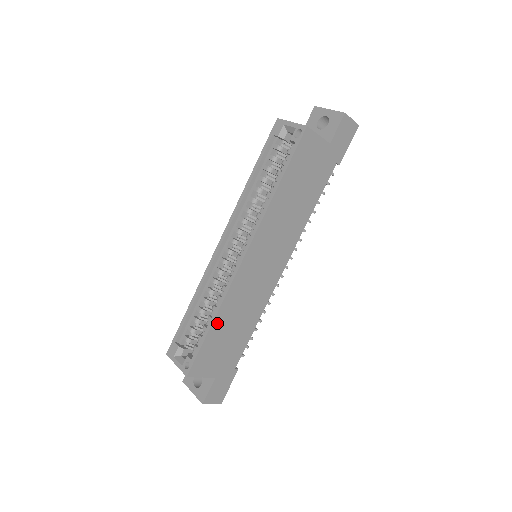
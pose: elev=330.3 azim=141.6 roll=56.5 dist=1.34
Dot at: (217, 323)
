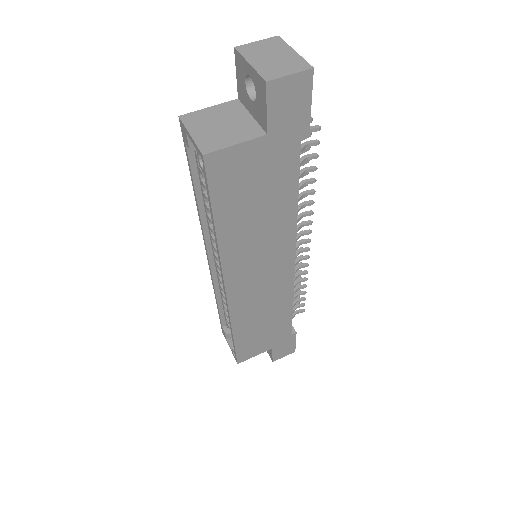
Dot at: (239, 332)
